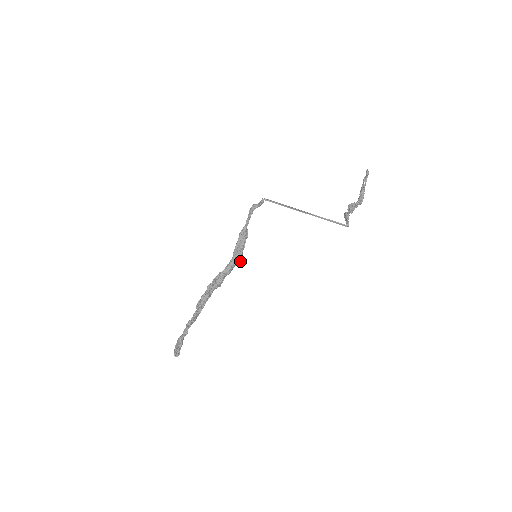
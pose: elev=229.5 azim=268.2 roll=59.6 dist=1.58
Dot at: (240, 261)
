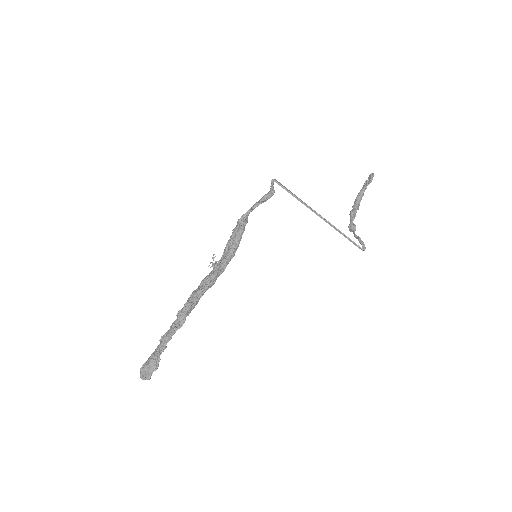
Dot at: occluded
